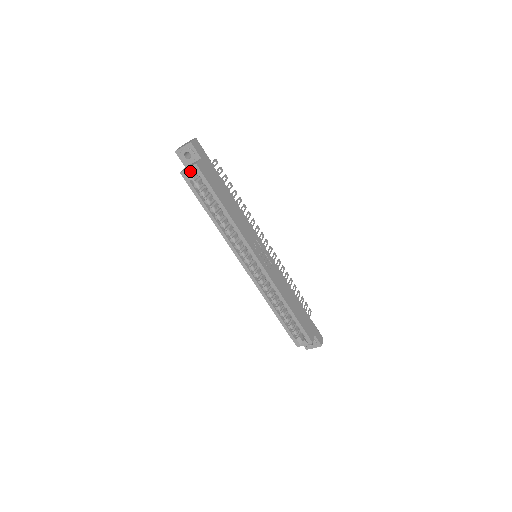
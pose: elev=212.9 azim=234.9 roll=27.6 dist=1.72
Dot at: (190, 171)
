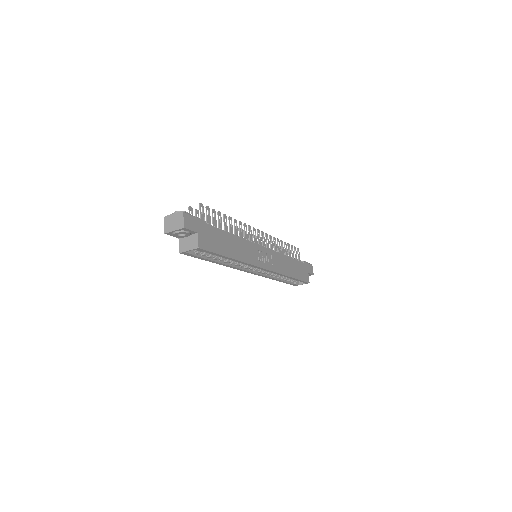
Dot at: (189, 248)
